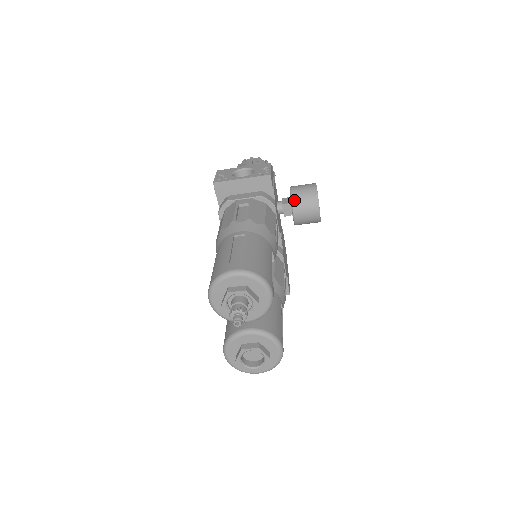
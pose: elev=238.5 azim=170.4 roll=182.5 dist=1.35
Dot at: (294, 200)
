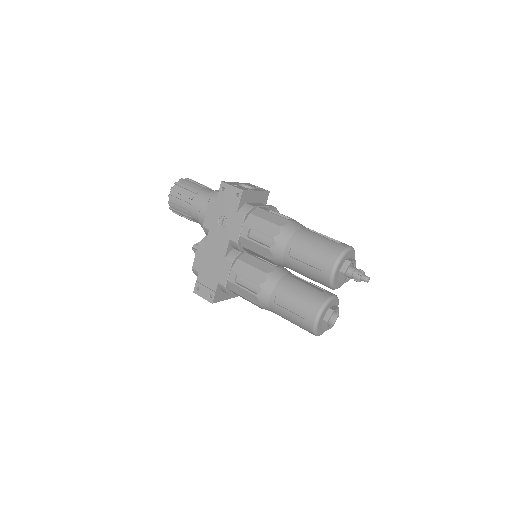
Dot at: occluded
